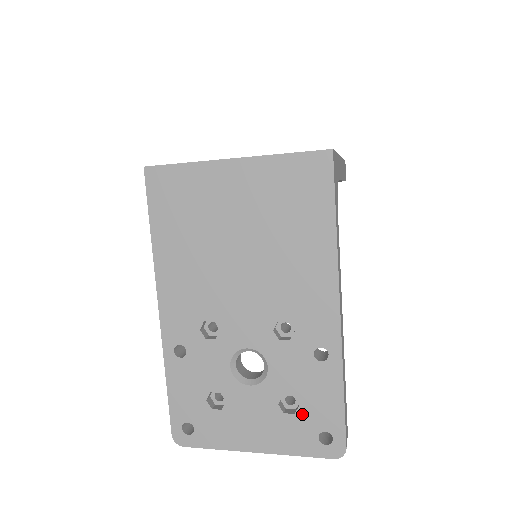
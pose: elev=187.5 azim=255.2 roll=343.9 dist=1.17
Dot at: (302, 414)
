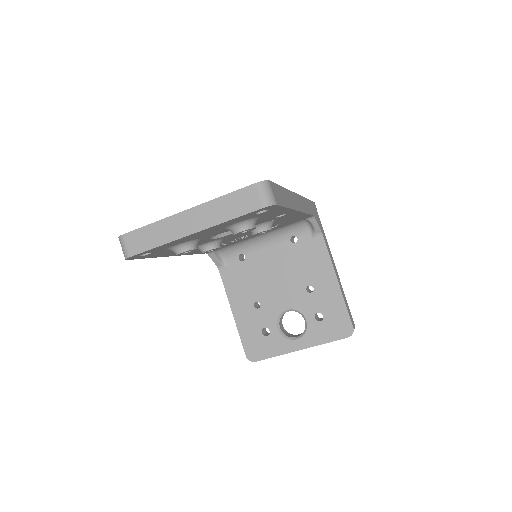
Dot at: occluded
